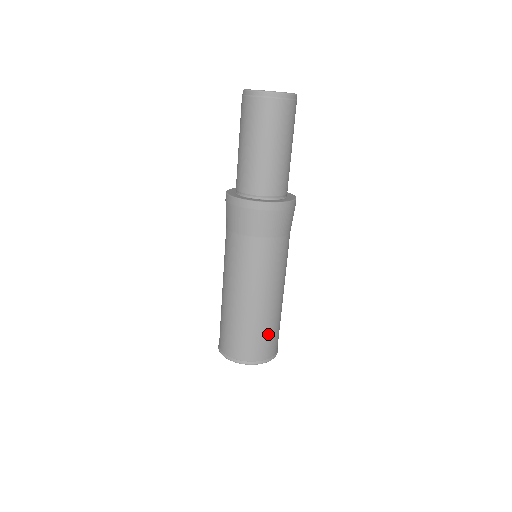
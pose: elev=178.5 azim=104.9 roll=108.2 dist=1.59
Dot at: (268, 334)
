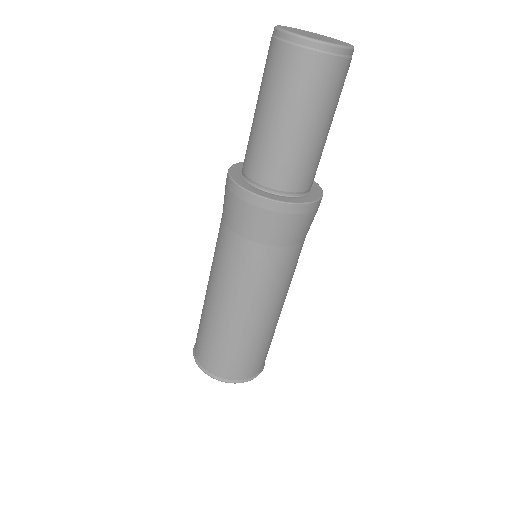
Dot at: (259, 351)
